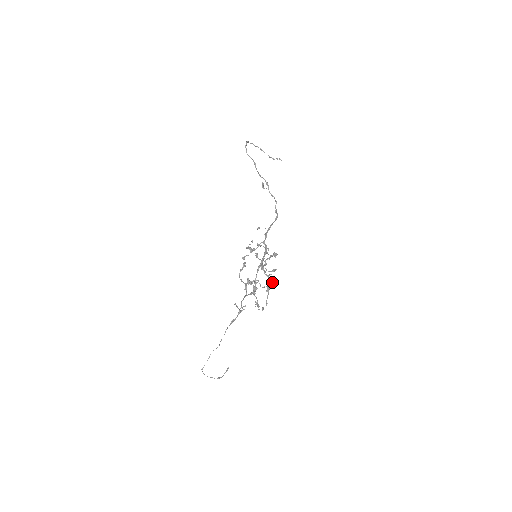
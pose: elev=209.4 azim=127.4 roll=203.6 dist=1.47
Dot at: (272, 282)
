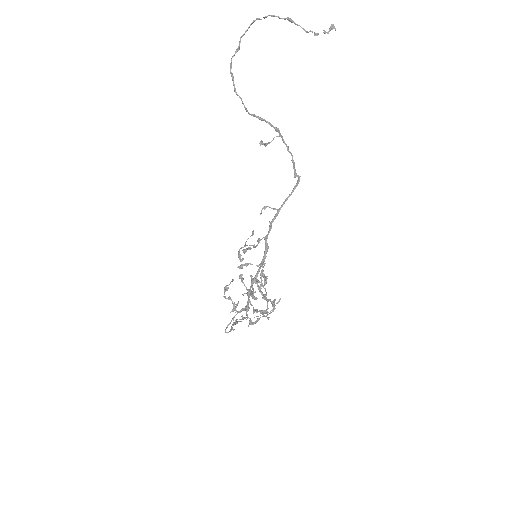
Dot at: (270, 300)
